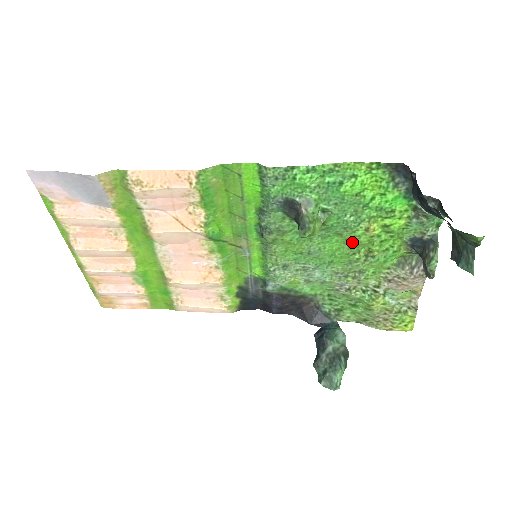
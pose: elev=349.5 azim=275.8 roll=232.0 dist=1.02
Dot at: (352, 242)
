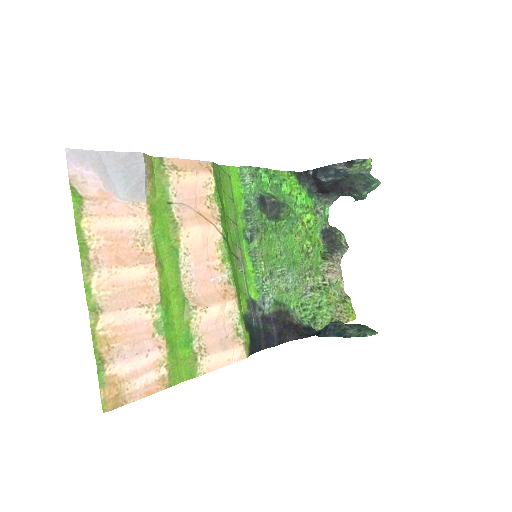
Dot at: (299, 238)
